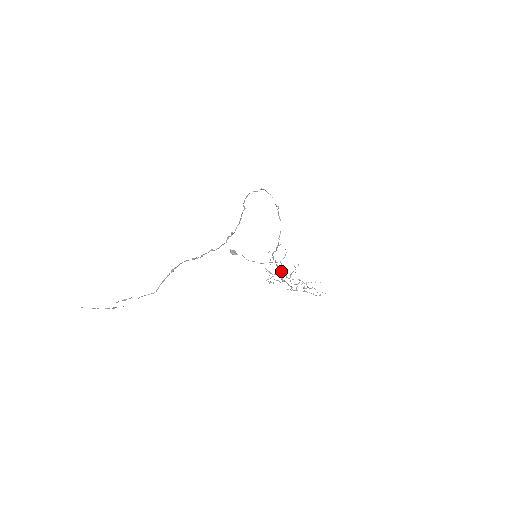
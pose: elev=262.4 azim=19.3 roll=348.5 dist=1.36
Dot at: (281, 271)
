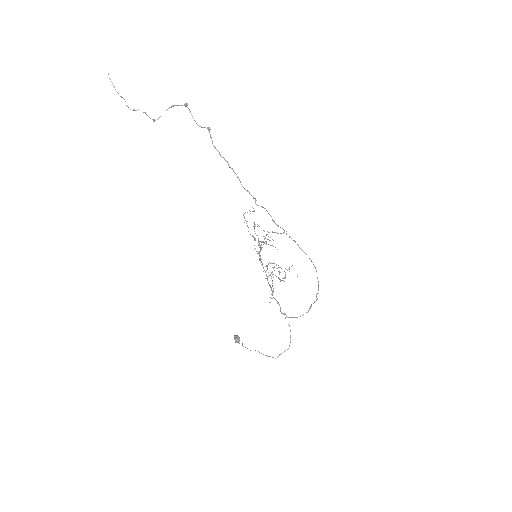
Dot at: occluded
